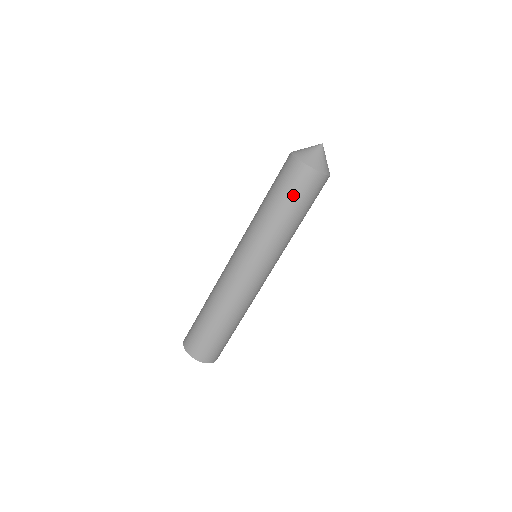
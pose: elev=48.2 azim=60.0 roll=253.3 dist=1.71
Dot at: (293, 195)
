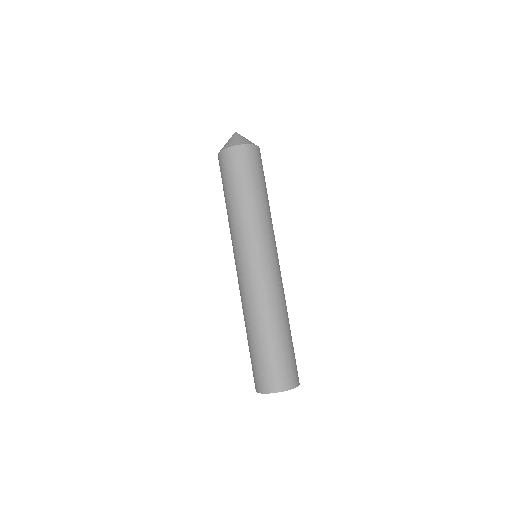
Dot at: (236, 176)
